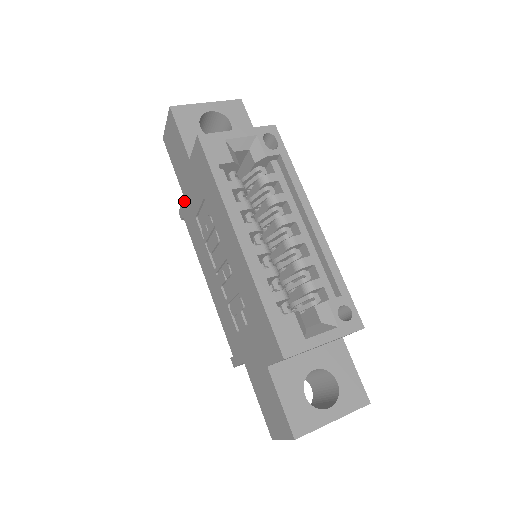
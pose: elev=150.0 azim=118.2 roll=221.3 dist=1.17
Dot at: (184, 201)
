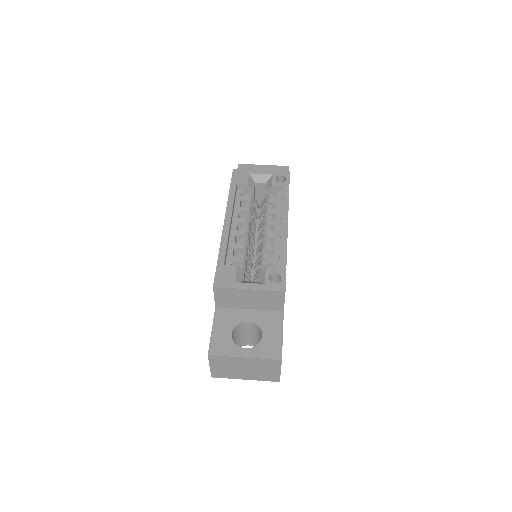
Dot at: occluded
